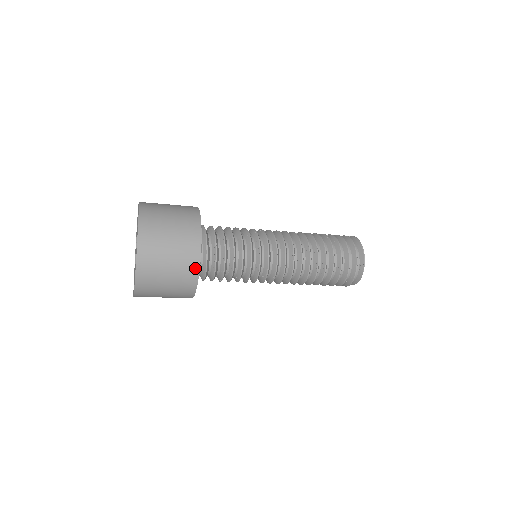
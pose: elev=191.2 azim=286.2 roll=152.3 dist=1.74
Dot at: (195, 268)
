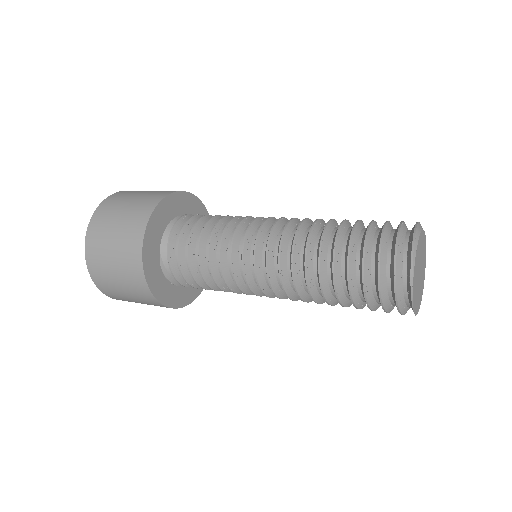
Dot at: (150, 296)
